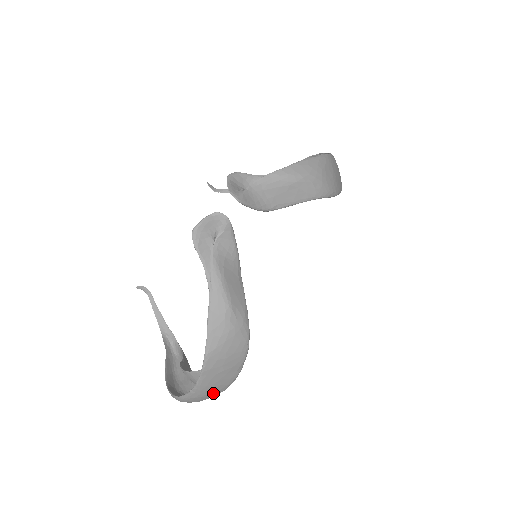
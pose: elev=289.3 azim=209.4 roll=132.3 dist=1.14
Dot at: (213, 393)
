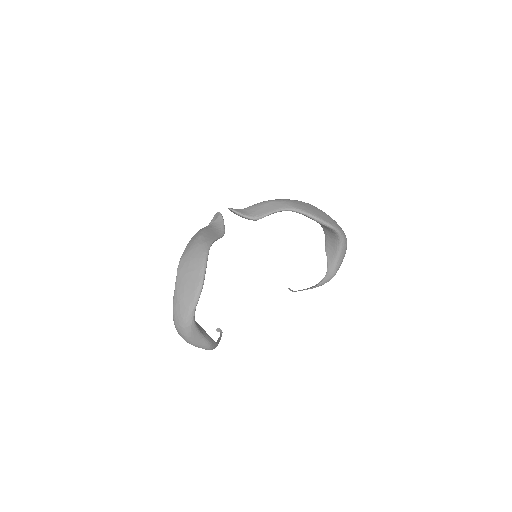
Dot at: (186, 300)
